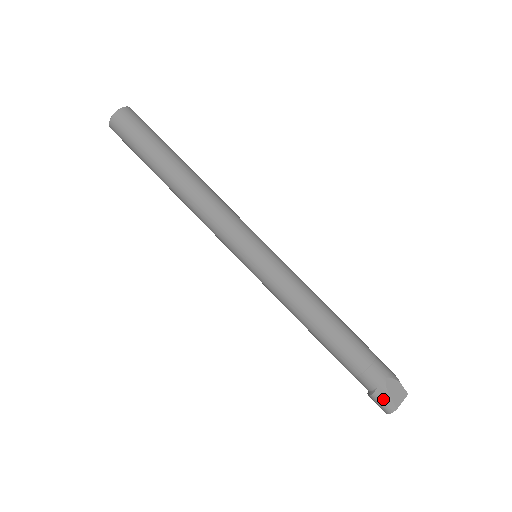
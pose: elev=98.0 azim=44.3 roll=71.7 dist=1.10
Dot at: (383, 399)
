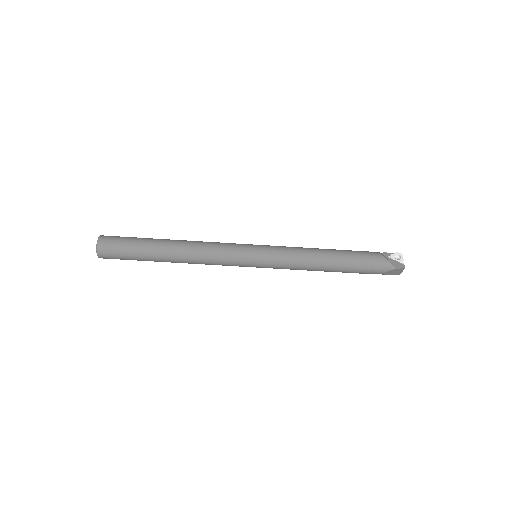
Dot at: occluded
